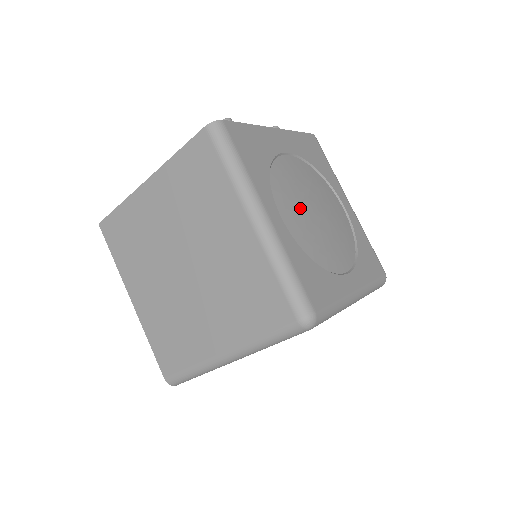
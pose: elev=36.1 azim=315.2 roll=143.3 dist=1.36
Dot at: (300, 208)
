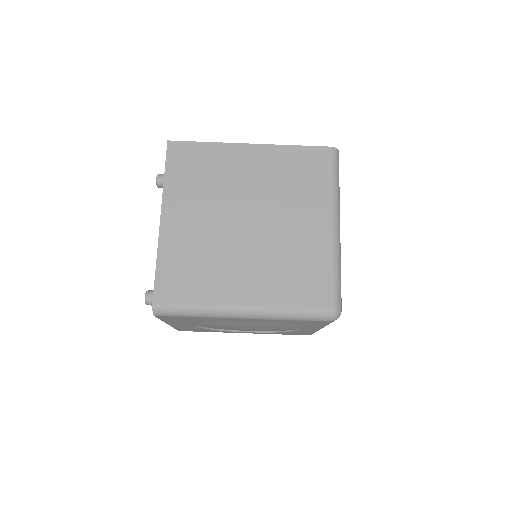
Dot at: occluded
